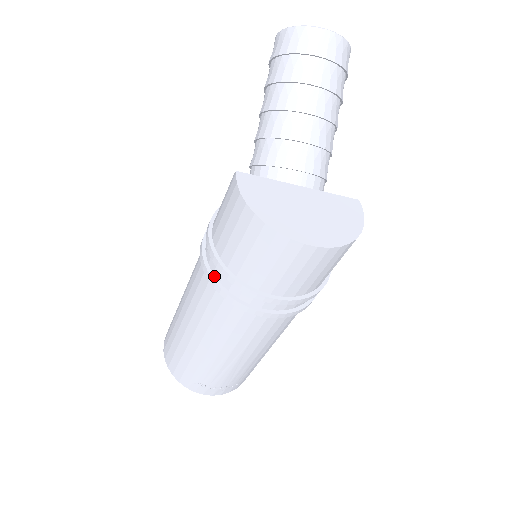
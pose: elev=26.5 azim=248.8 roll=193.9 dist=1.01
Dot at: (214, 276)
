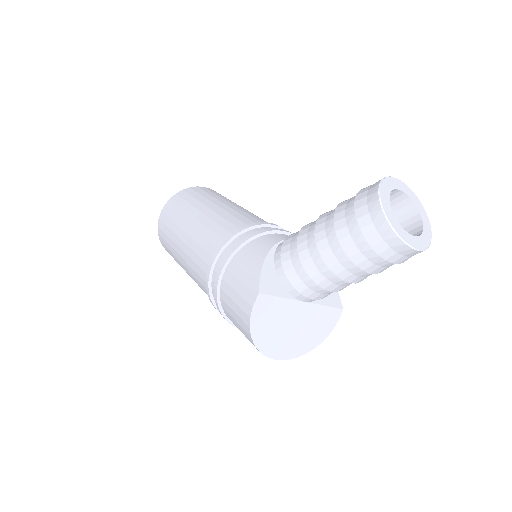
Dot at: (211, 291)
